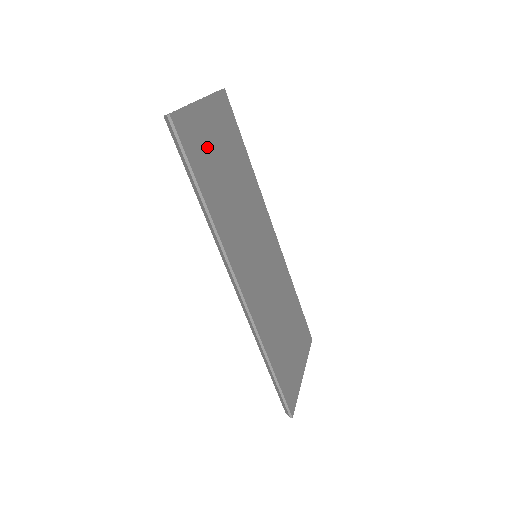
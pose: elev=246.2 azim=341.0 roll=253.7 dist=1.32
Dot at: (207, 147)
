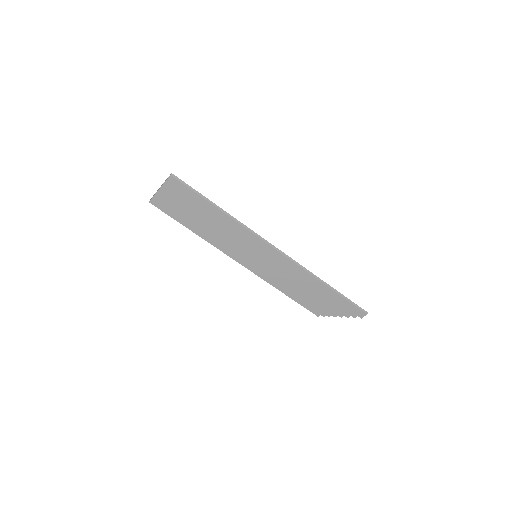
Dot at: occluded
